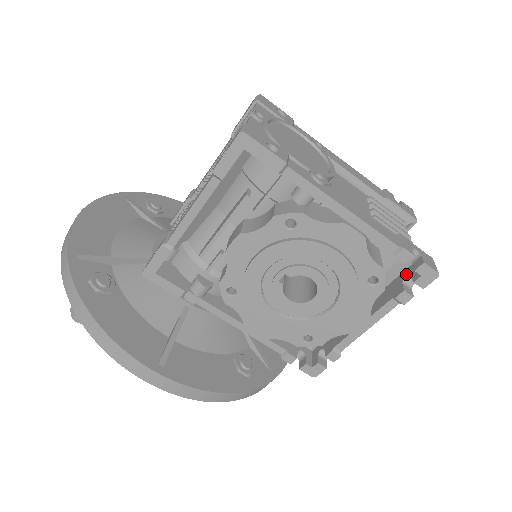
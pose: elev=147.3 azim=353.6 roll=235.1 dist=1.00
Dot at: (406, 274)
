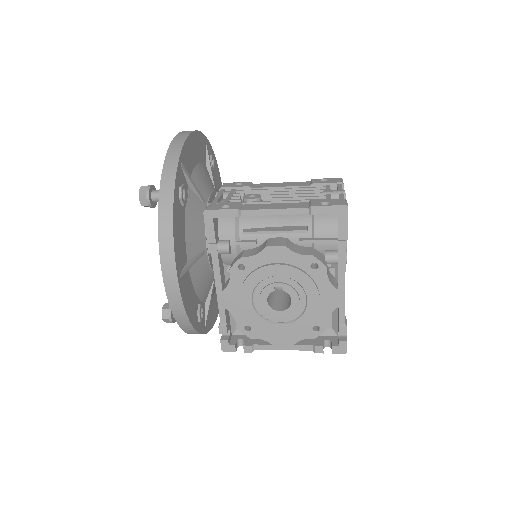
Dot at: (328, 338)
